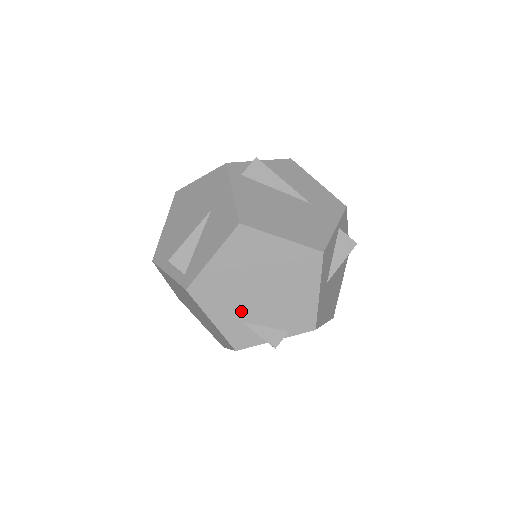
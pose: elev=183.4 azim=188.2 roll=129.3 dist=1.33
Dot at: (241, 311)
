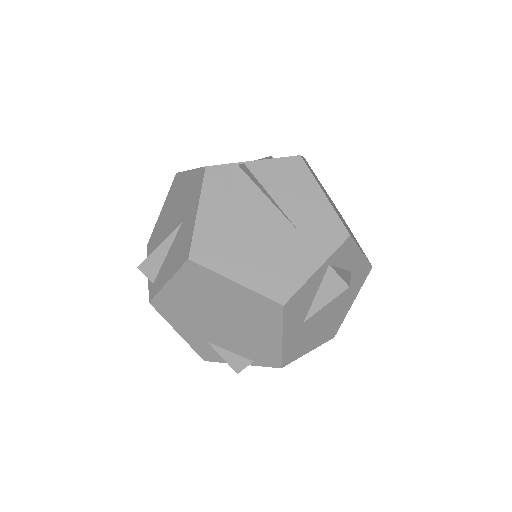
Dot at: (204, 332)
